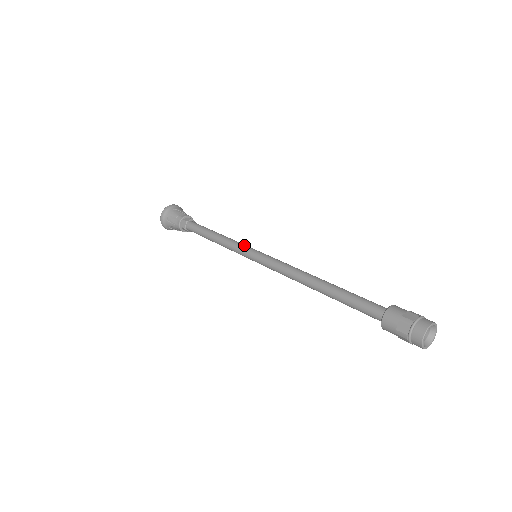
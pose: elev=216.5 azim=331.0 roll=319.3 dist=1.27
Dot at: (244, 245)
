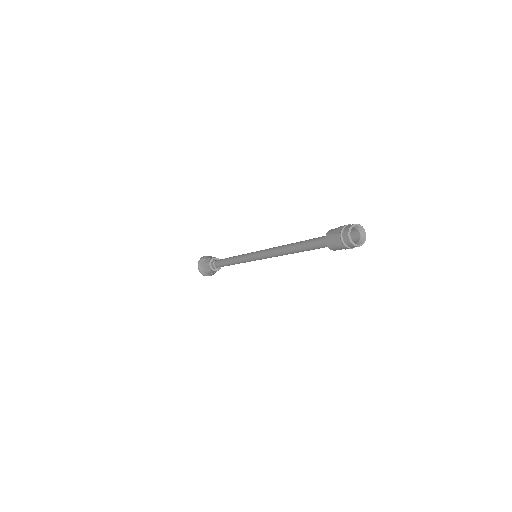
Dot at: occluded
